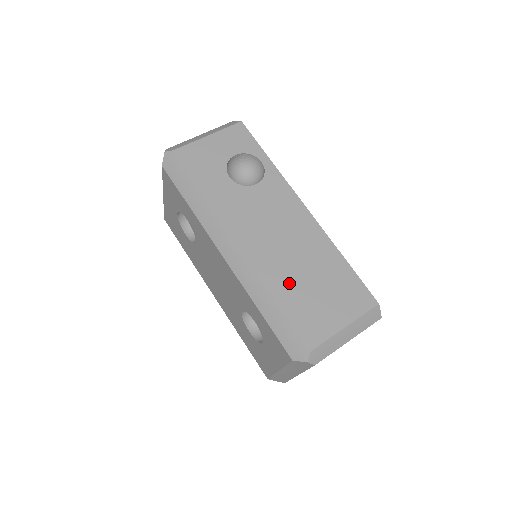
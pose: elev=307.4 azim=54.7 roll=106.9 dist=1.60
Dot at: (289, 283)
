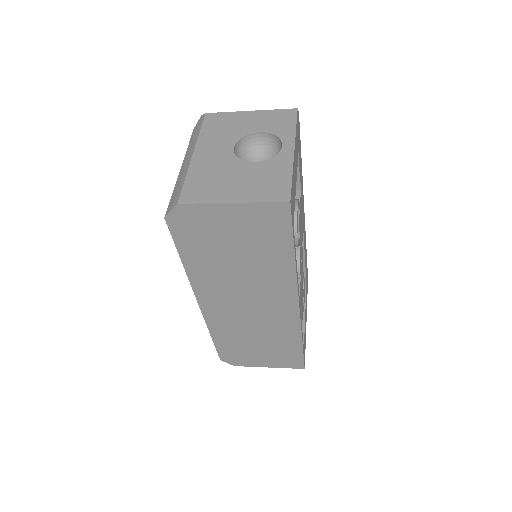
Dot at: occluded
